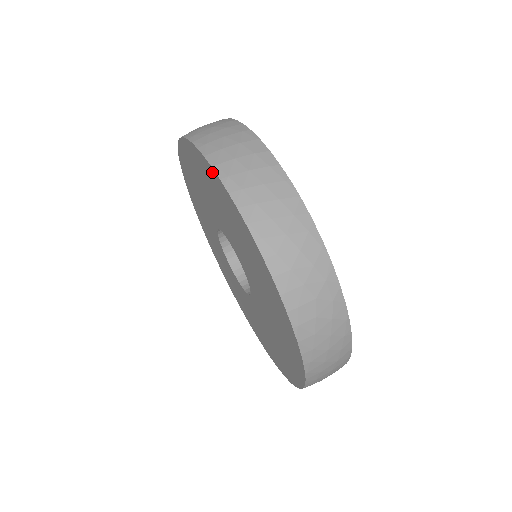
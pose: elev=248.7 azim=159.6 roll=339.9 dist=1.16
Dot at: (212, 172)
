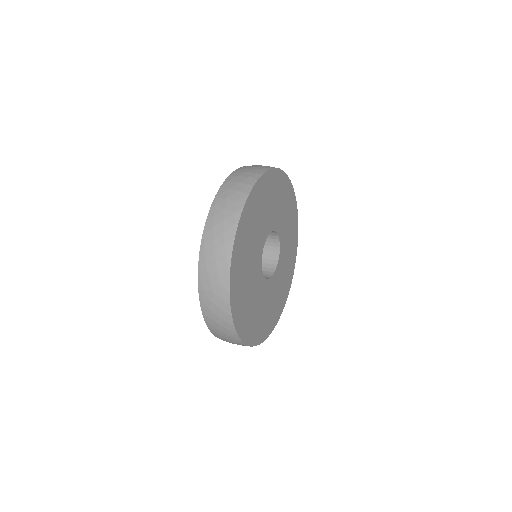
Dot at: occluded
